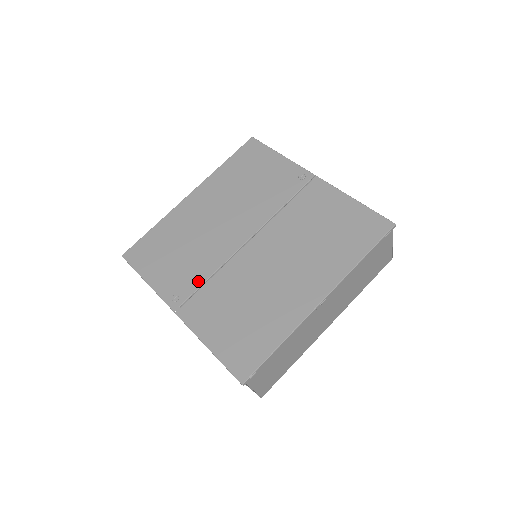
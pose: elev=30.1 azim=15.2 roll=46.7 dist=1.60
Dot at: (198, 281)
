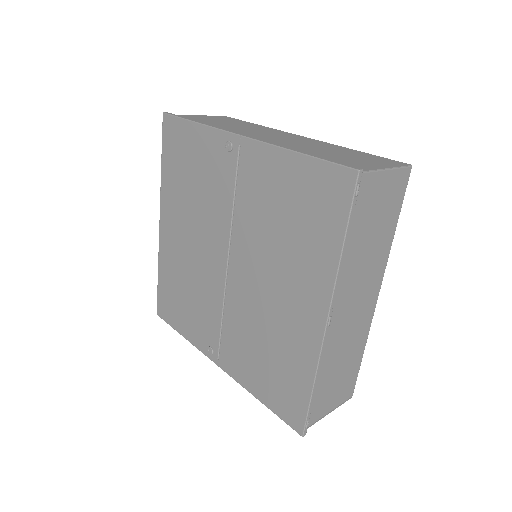
Dot at: (216, 327)
